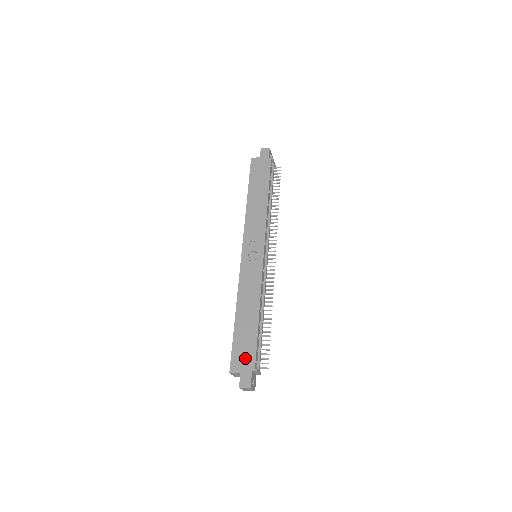
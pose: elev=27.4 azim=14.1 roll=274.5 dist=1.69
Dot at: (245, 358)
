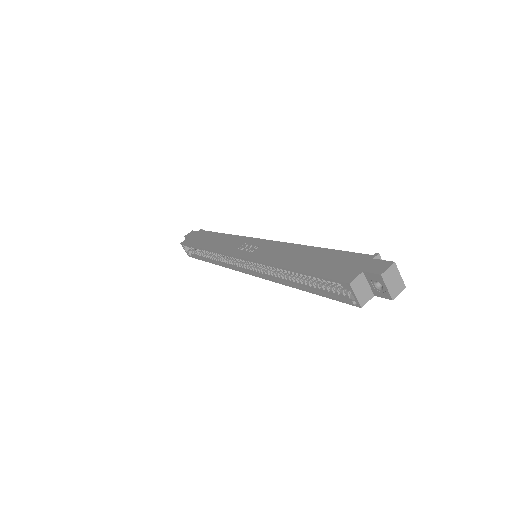
Dot at: (349, 264)
